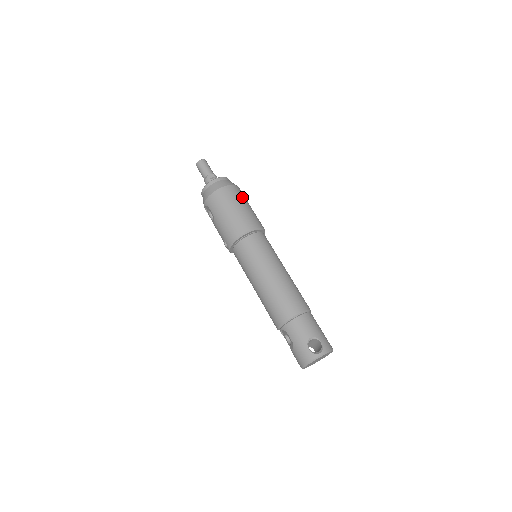
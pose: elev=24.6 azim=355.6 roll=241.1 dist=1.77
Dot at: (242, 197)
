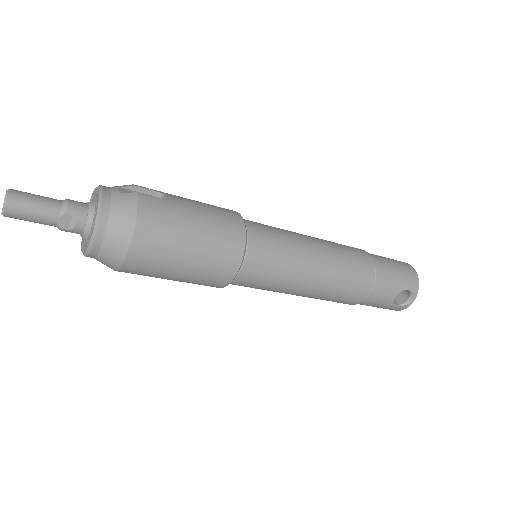
Dot at: (171, 224)
